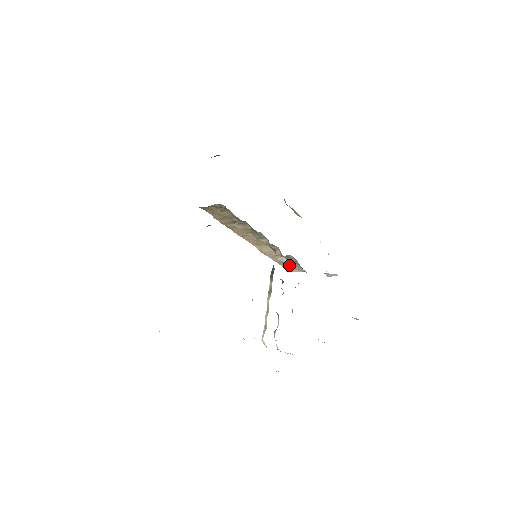
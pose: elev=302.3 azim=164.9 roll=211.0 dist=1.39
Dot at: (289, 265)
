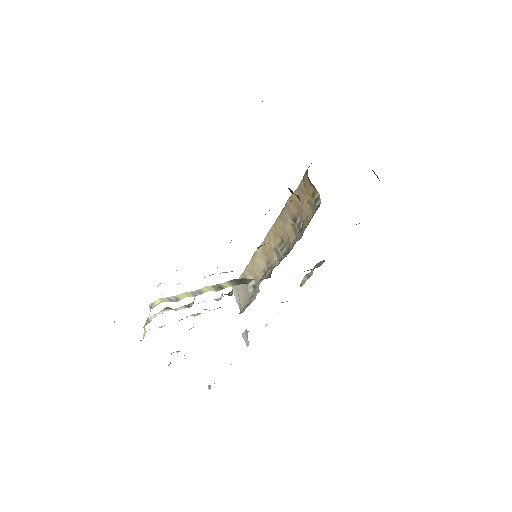
Dot at: (243, 289)
